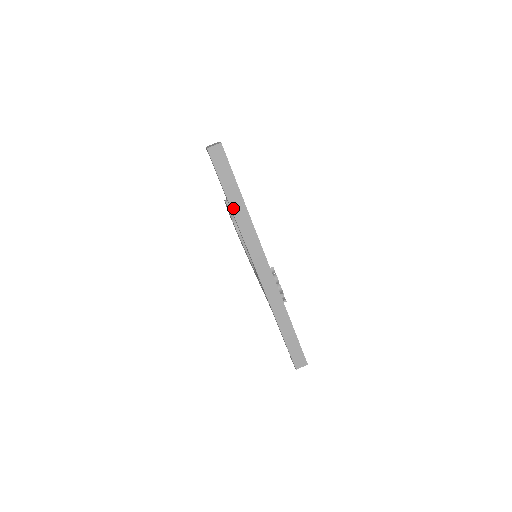
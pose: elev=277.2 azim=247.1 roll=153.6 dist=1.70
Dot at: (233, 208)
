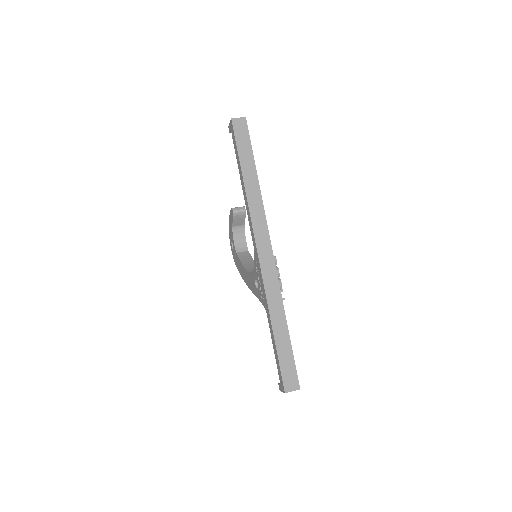
Dot at: (245, 179)
